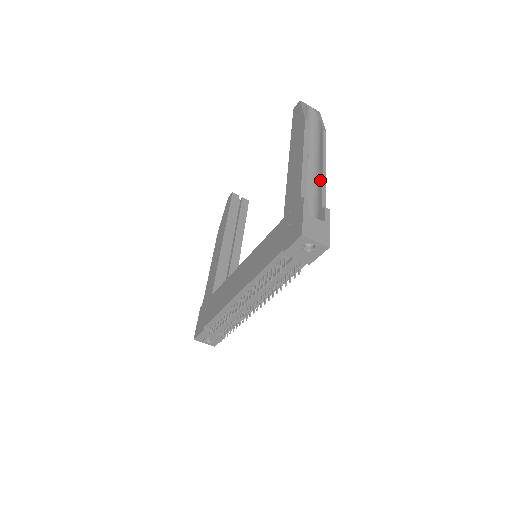
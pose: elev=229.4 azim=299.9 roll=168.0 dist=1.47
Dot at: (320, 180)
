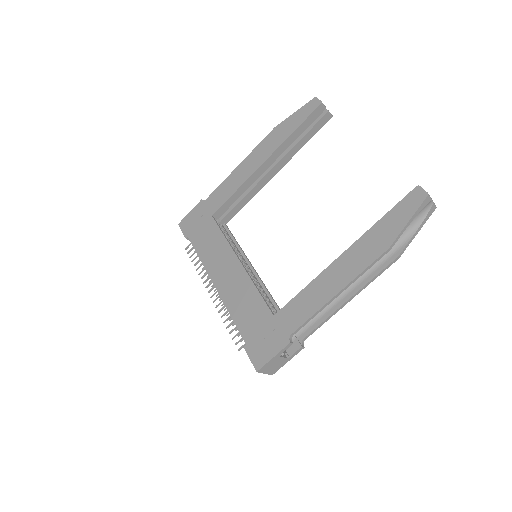
Dot at: (332, 310)
